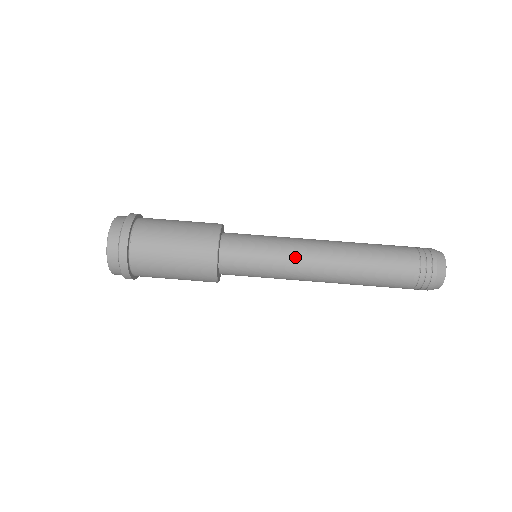
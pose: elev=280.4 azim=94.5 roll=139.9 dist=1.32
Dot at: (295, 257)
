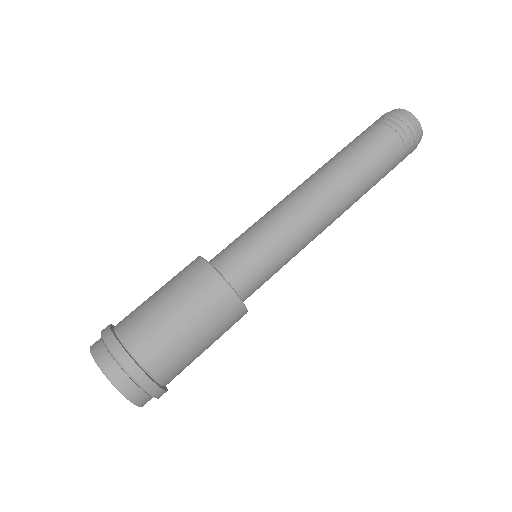
Dot at: (280, 209)
